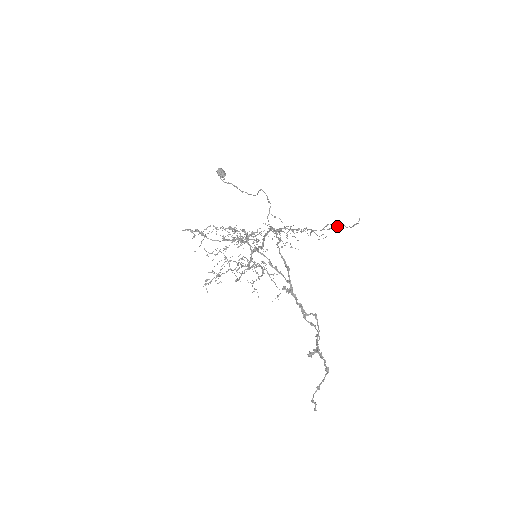
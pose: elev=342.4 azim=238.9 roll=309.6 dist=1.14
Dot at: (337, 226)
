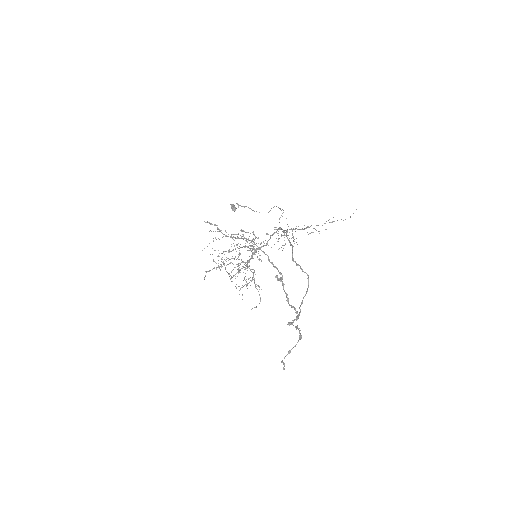
Dot at: occluded
